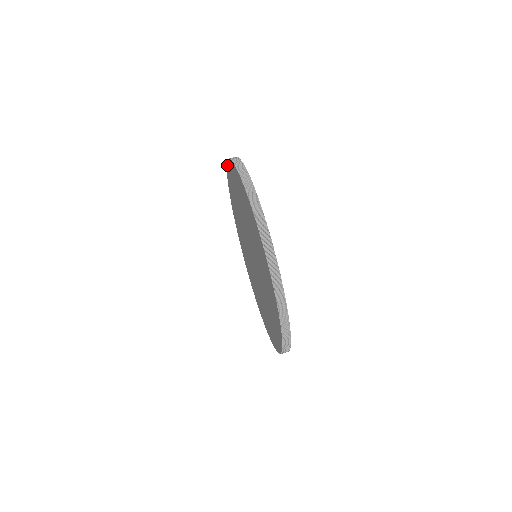
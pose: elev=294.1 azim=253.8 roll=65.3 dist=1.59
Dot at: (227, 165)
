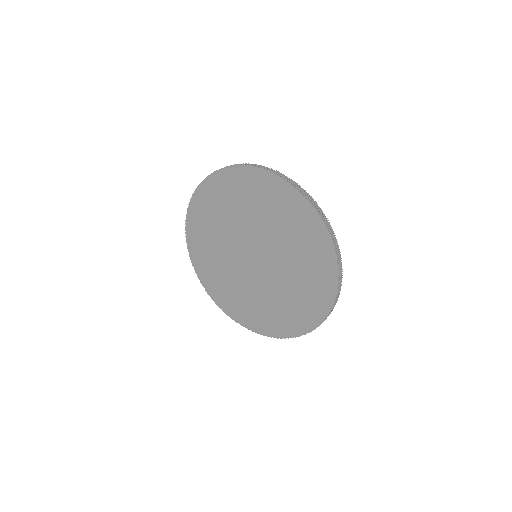
Dot at: (199, 279)
